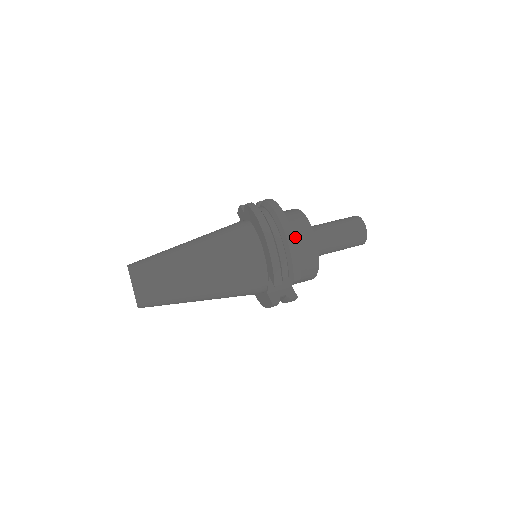
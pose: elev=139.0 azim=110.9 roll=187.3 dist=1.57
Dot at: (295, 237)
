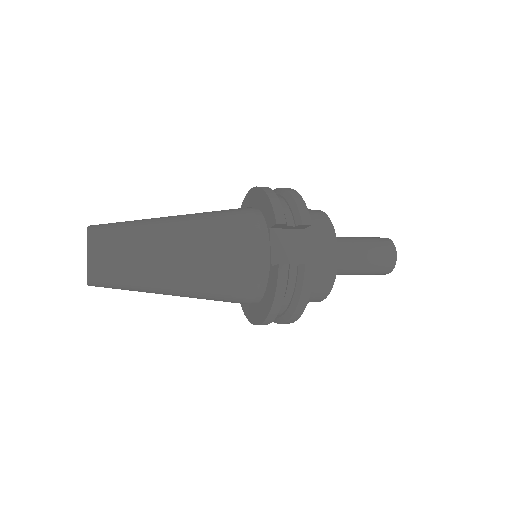
Dot at: occluded
